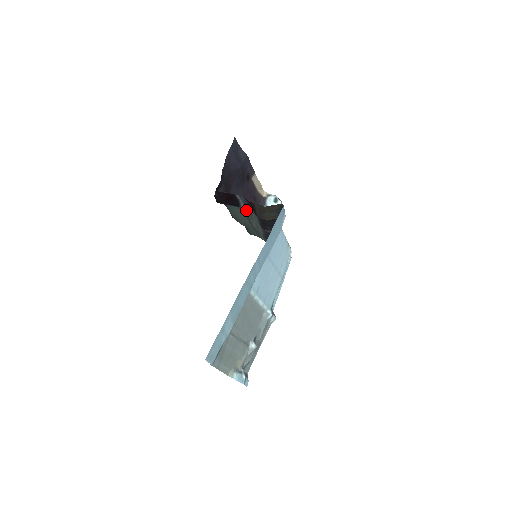
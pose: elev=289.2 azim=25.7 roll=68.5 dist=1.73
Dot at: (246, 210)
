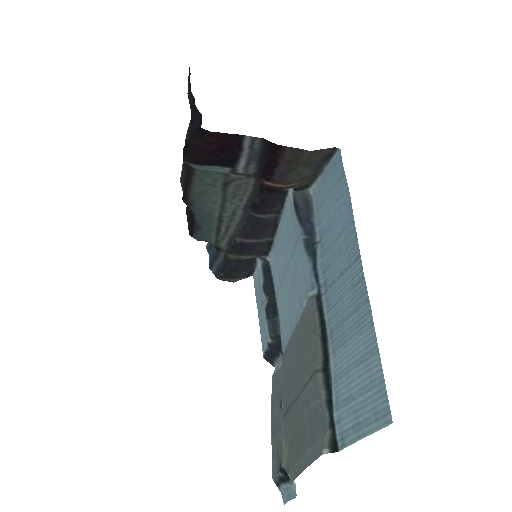
Dot at: (236, 176)
